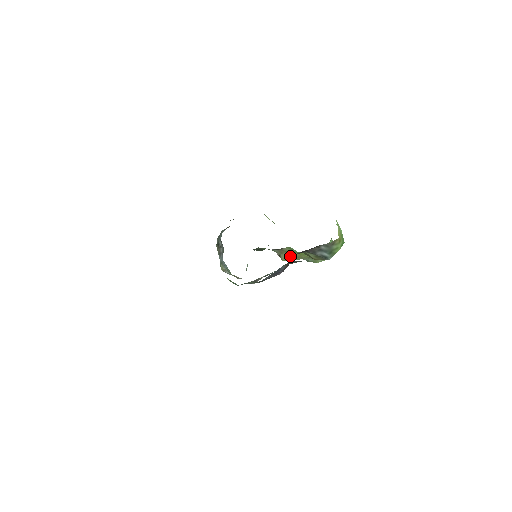
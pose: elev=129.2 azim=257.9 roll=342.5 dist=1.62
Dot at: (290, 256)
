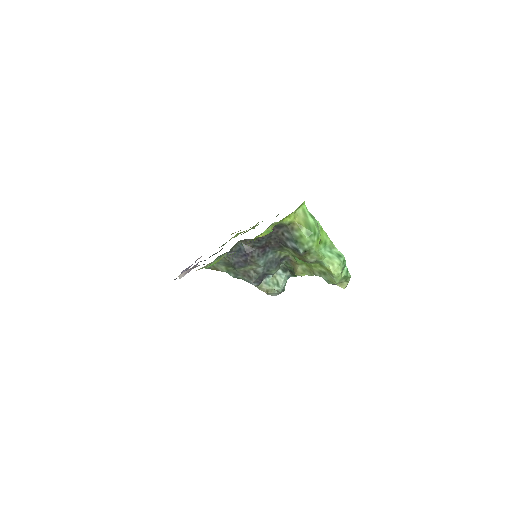
Dot at: (301, 269)
